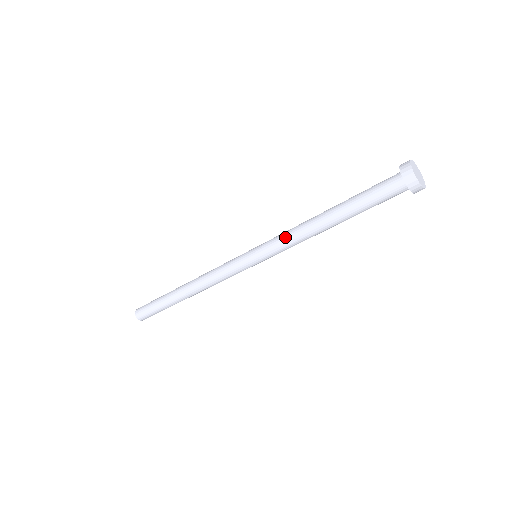
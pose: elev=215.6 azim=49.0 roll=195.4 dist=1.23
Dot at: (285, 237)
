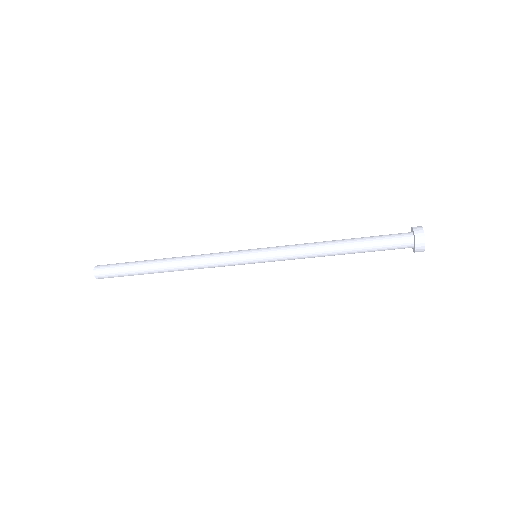
Dot at: (295, 251)
